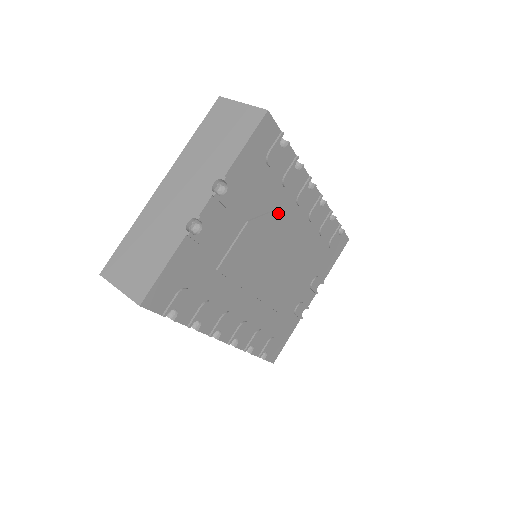
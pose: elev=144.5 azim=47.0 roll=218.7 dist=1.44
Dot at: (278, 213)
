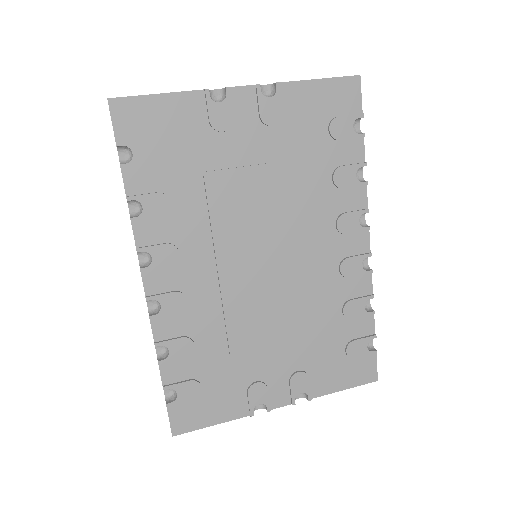
Dot at: (309, 204)
